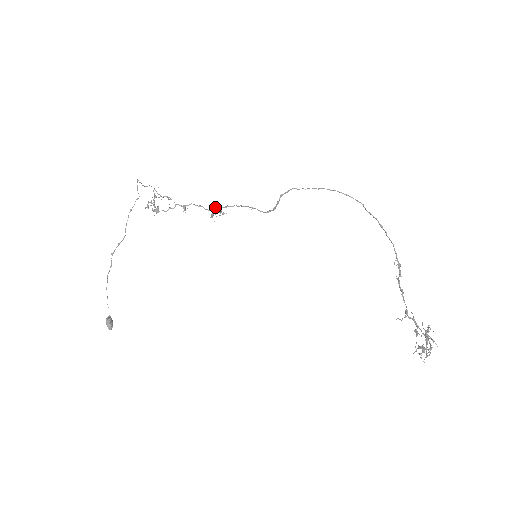
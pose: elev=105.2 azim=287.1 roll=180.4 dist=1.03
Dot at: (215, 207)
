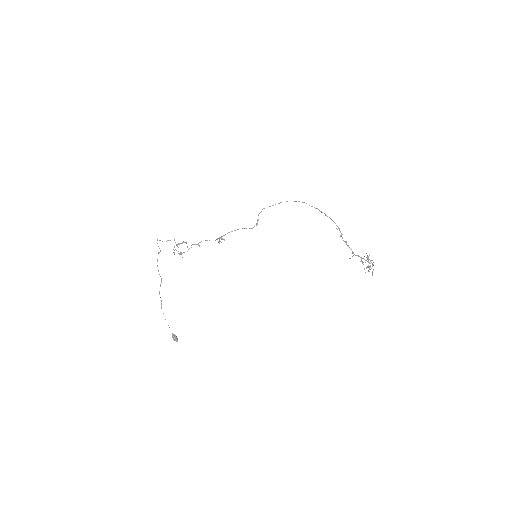
Dot at: (219, 237)
